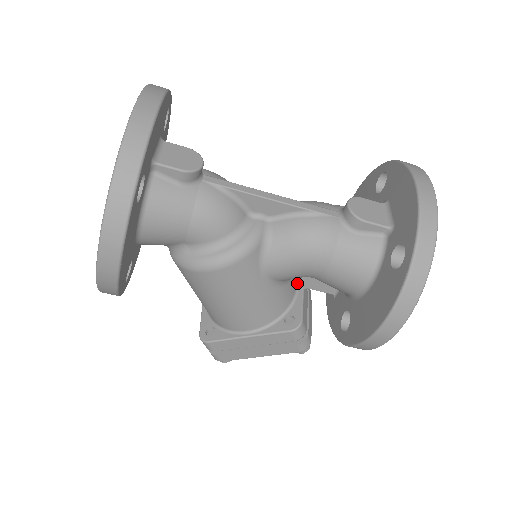
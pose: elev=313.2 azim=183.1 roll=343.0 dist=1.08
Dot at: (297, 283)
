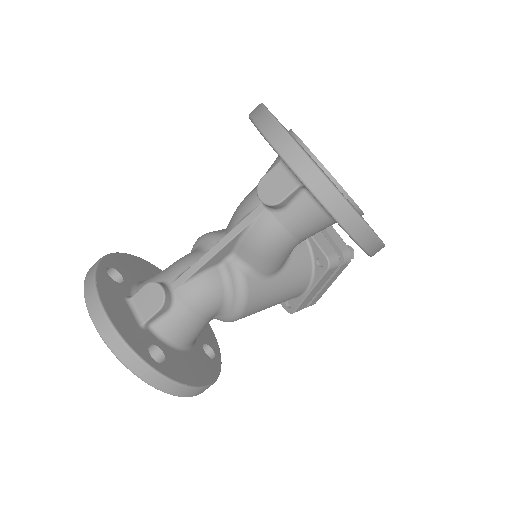
Dot at: occluded
